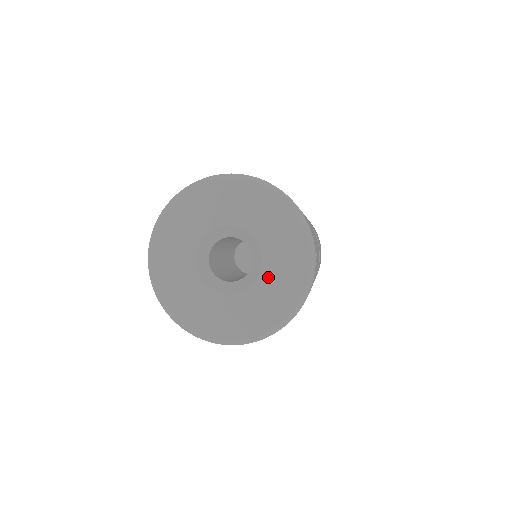
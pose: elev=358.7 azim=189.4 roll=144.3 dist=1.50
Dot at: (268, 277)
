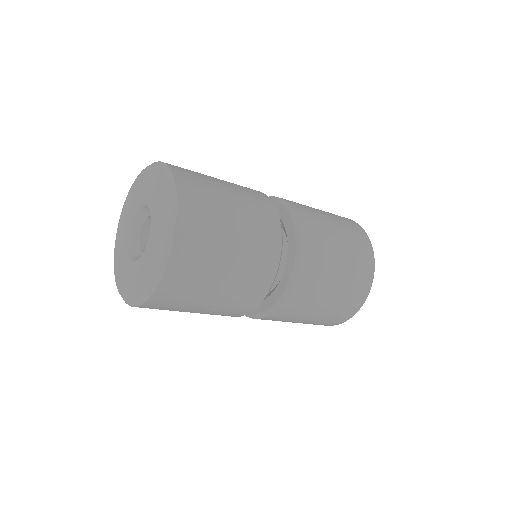
Dot at: (154, 211)
